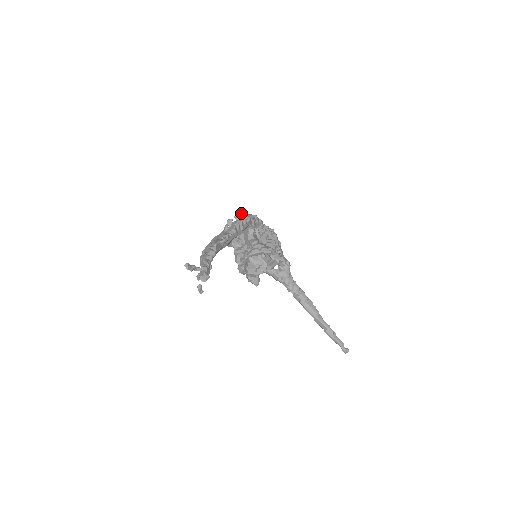
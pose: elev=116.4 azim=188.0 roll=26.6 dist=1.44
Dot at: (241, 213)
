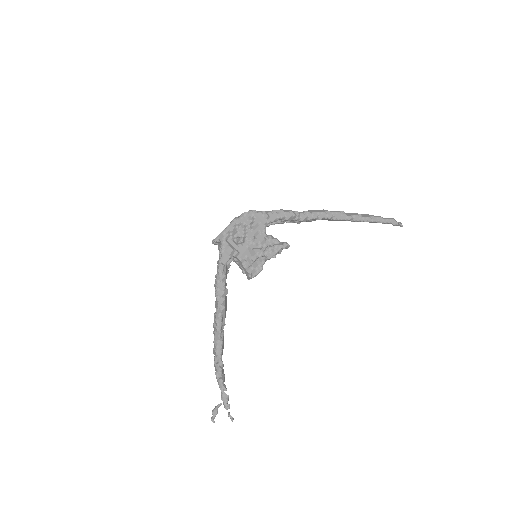
Dot at: (214, 240)
